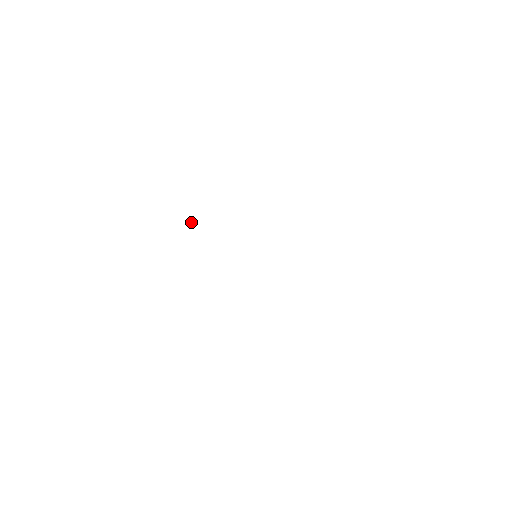
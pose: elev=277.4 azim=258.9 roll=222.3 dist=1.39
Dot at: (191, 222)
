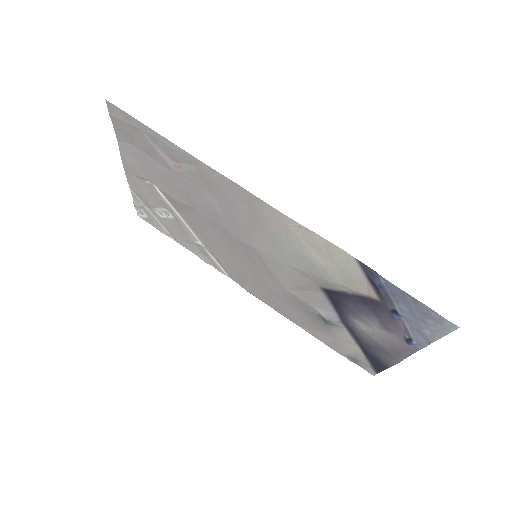
Dot at: (197, 255)
